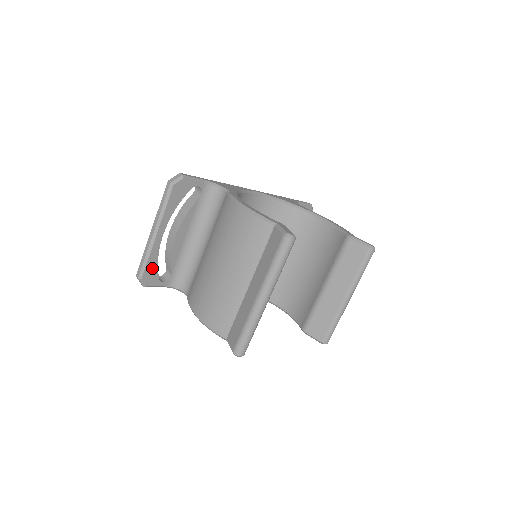
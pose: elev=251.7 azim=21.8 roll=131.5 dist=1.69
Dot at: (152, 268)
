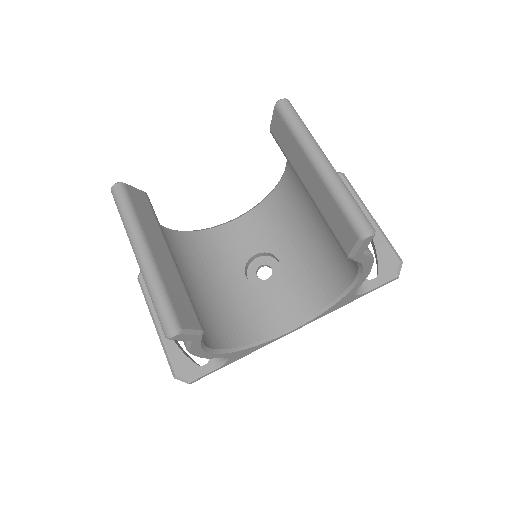
Dot at: (179, 358)
